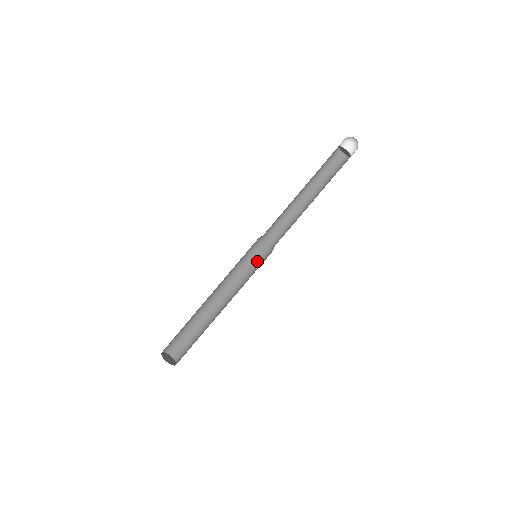
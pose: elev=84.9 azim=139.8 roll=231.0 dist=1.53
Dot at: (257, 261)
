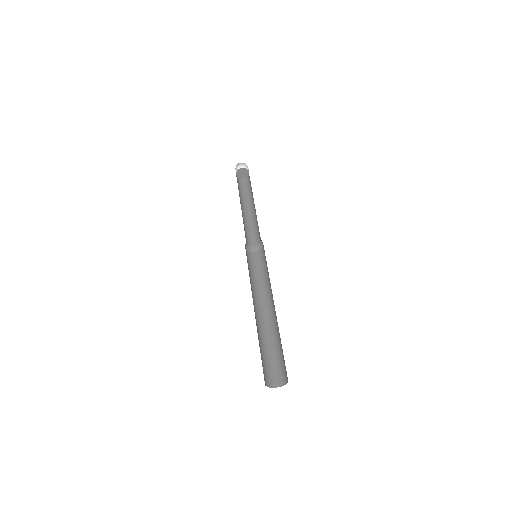
Dot at: (265, 259)
